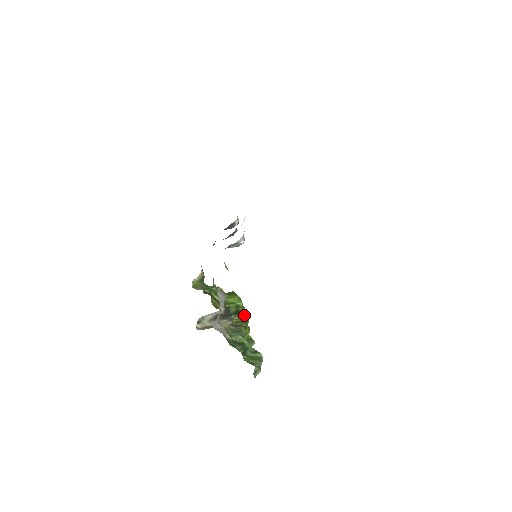
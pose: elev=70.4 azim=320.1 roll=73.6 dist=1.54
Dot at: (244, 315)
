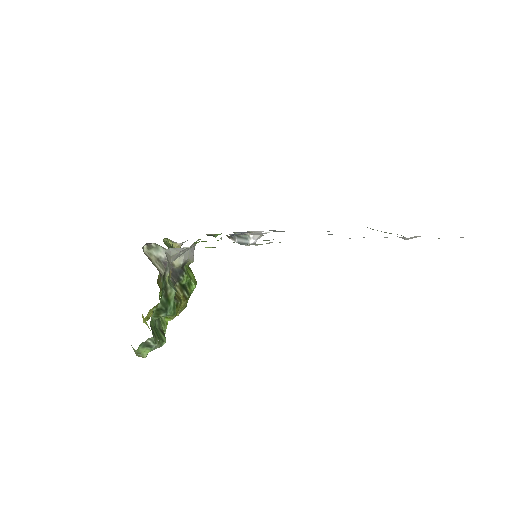
Dot at: (185, 298)
